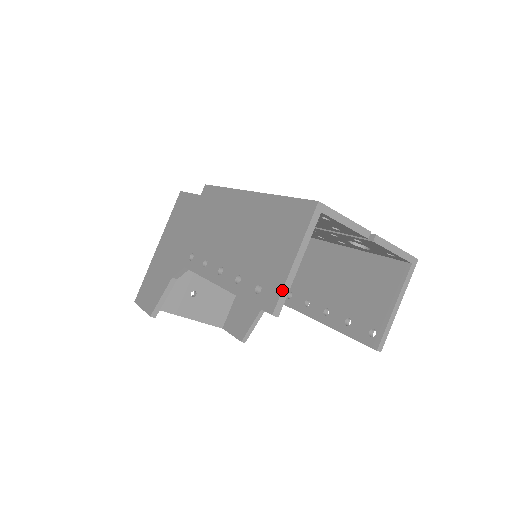
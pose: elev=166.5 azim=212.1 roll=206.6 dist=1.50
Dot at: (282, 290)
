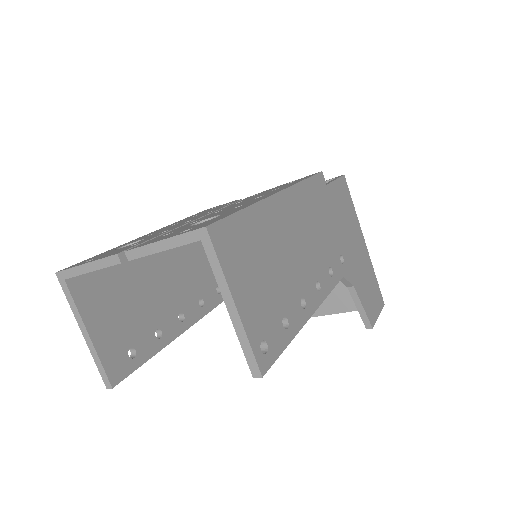
Dot at: (96, 364)
